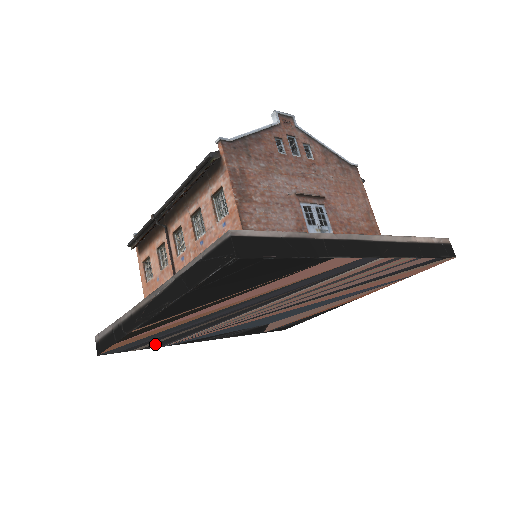
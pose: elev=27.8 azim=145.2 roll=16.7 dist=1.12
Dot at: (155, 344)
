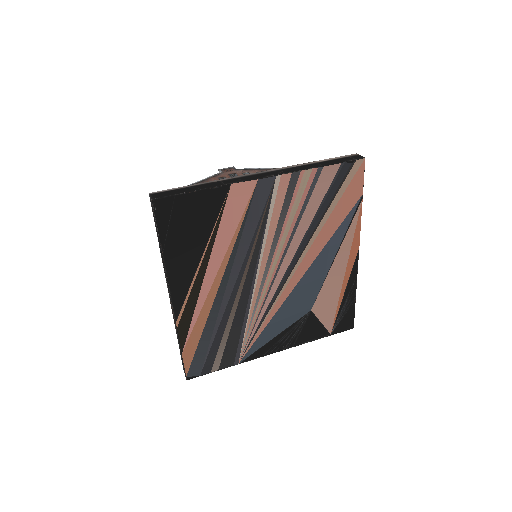
Dot at: (224, 357)
